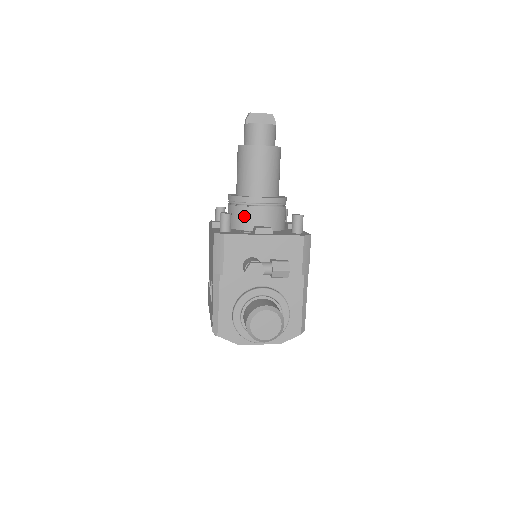
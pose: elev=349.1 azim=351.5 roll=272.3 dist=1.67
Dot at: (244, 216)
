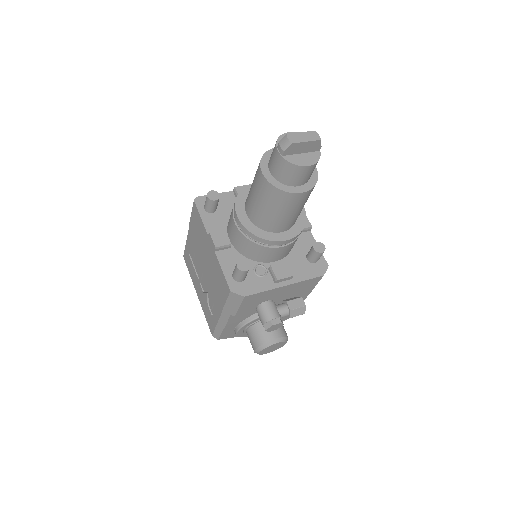
Dot at: (259, 252)
